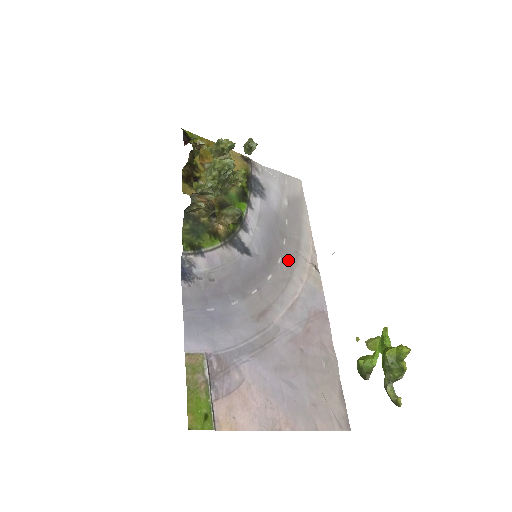
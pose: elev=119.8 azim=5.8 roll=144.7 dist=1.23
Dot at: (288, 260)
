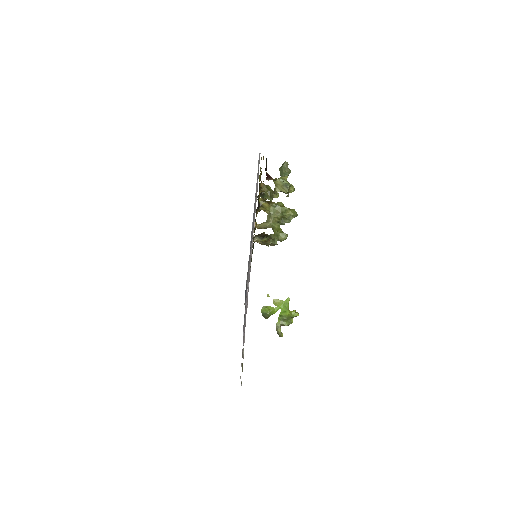
Dot at: occluded
